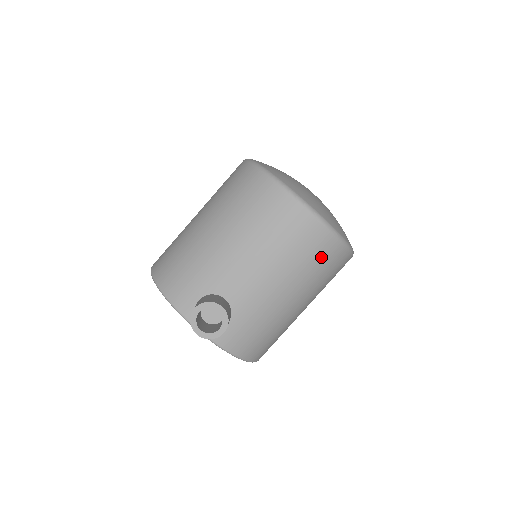
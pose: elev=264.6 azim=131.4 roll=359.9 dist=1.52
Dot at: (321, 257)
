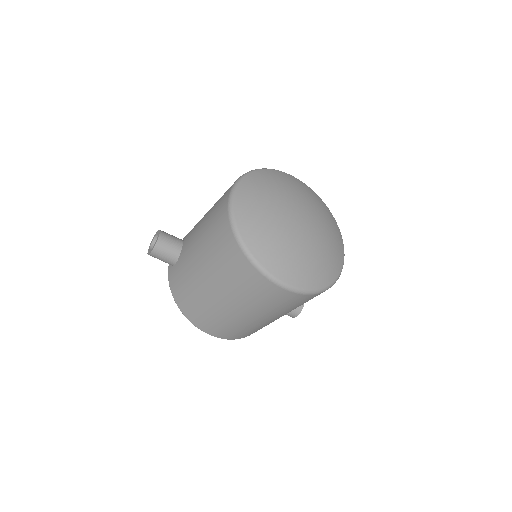
Dot at: (222, 245)
